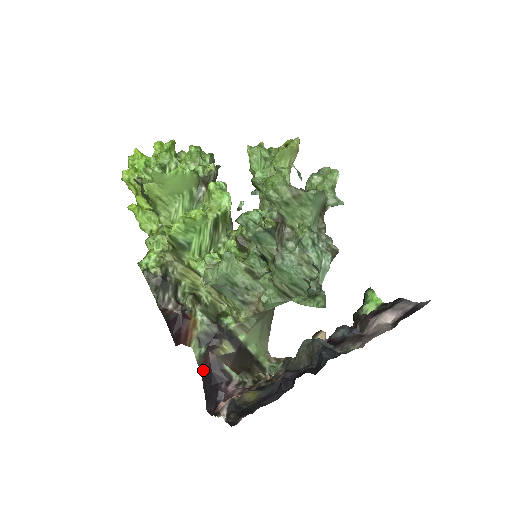
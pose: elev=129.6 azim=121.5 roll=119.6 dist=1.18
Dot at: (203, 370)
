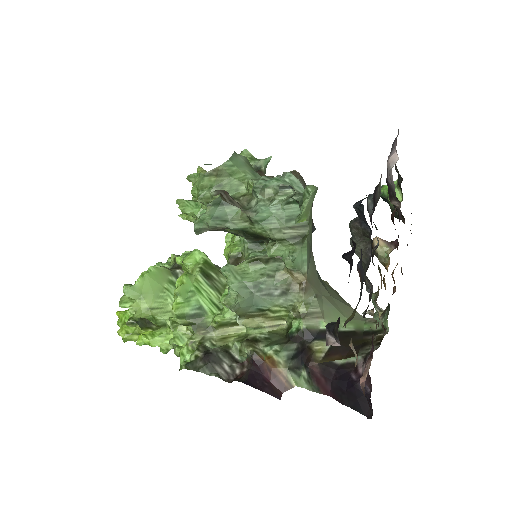
Dot at: (325, 390)
